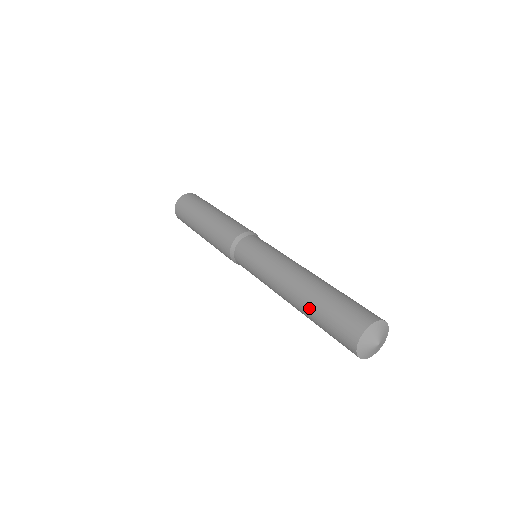
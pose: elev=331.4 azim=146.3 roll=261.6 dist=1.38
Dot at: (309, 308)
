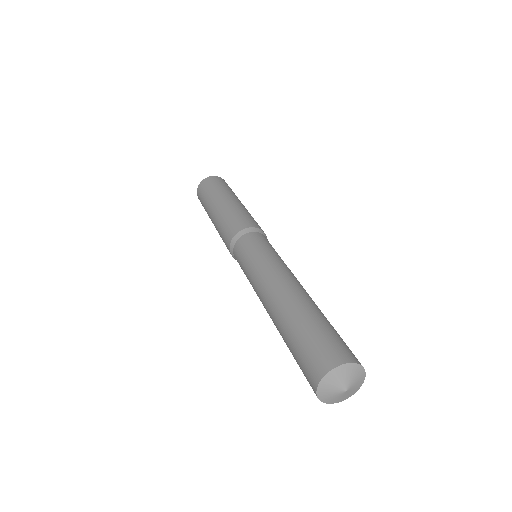
Dot at: (288, 320)
